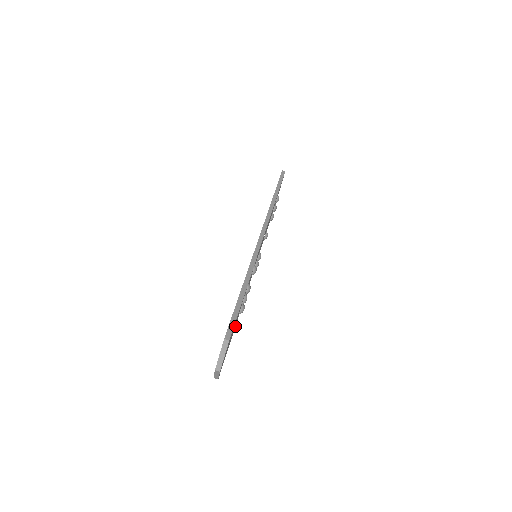
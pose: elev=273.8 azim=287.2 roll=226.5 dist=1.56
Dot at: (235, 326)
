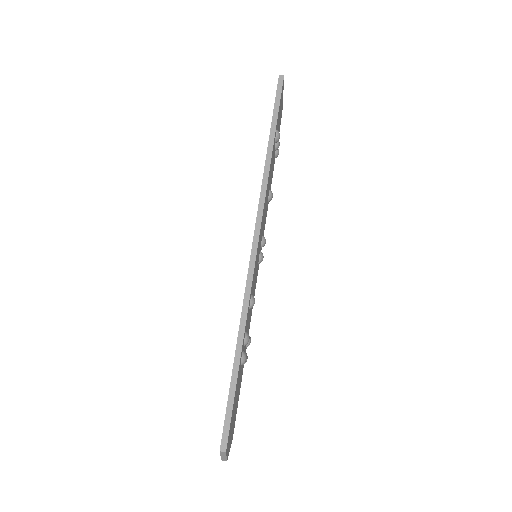
Dot at: occluded
